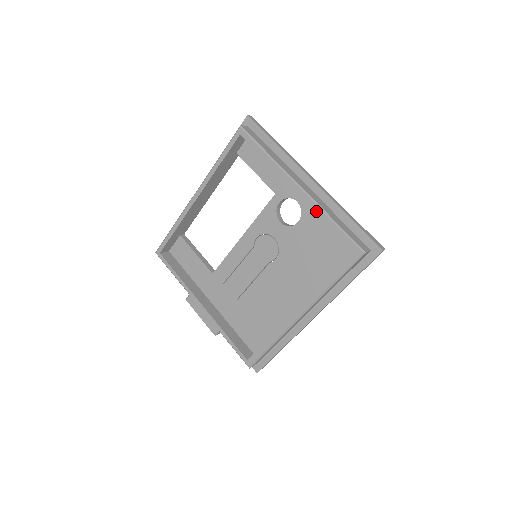
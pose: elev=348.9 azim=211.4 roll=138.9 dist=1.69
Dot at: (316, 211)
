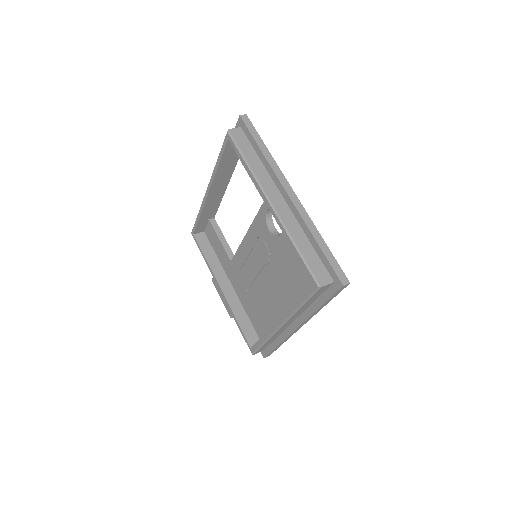
Dot at: (283, 233)
